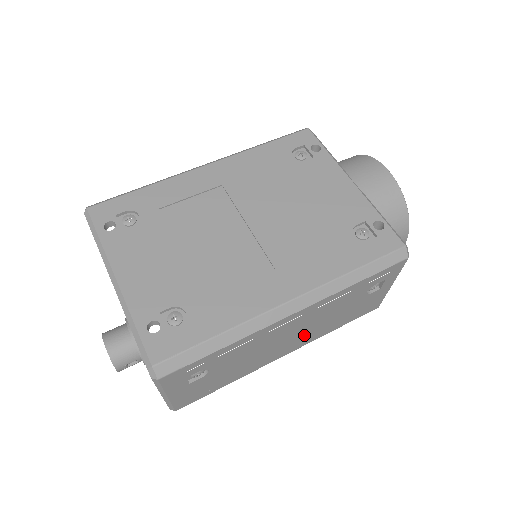
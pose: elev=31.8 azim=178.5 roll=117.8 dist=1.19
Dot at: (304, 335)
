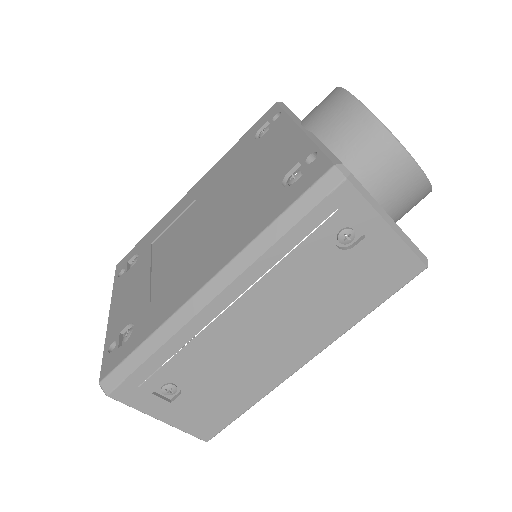
Dot at: (300, 328)
